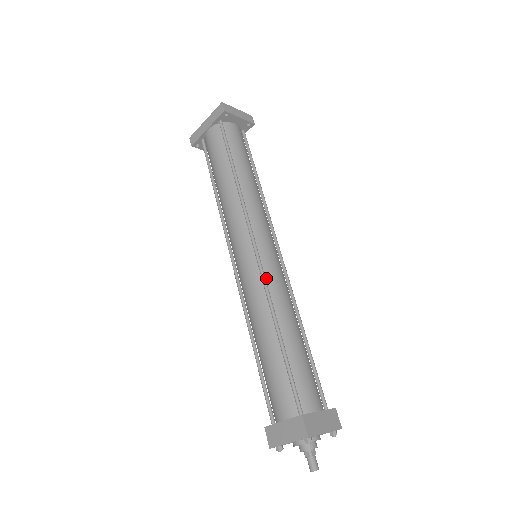
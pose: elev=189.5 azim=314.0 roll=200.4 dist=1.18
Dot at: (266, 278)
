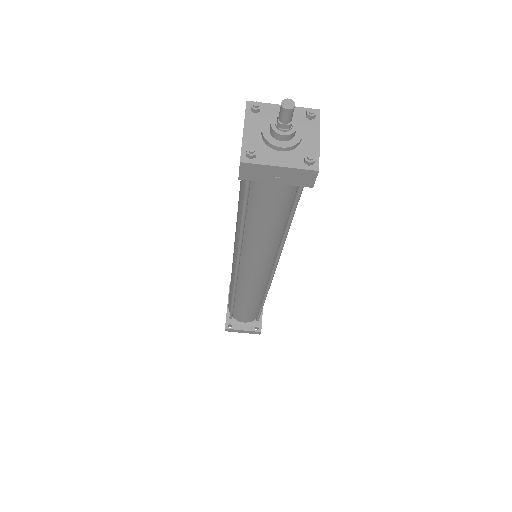
Dot at: occluded
